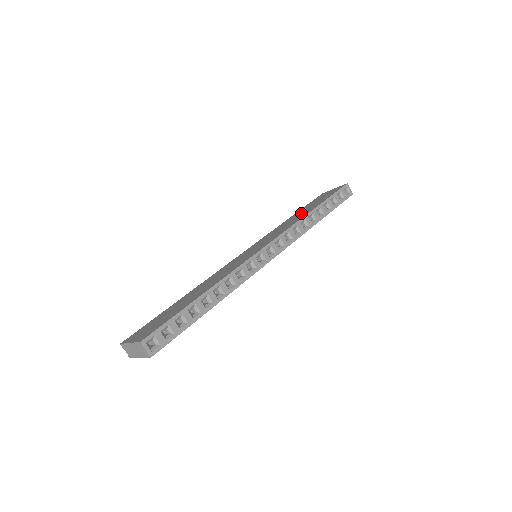
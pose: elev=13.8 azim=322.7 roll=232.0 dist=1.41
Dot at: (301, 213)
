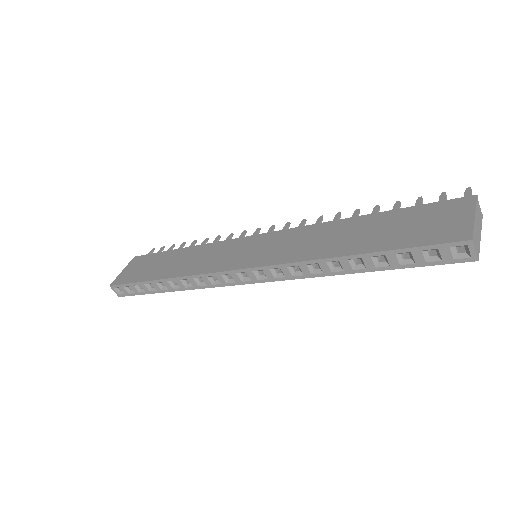
Dot at: (352, 234)
